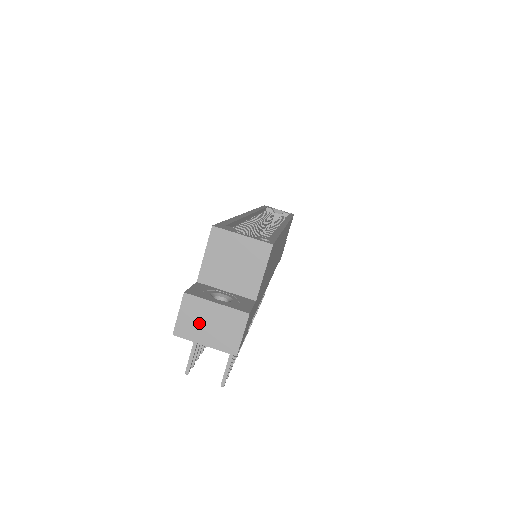
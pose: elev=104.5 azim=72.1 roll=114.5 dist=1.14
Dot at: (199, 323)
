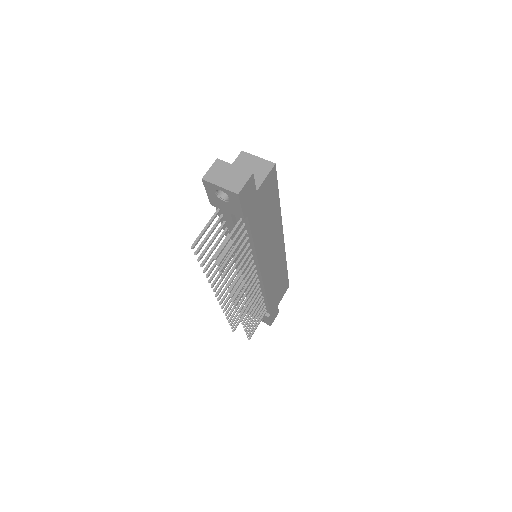
Dot at: (221, 174)
